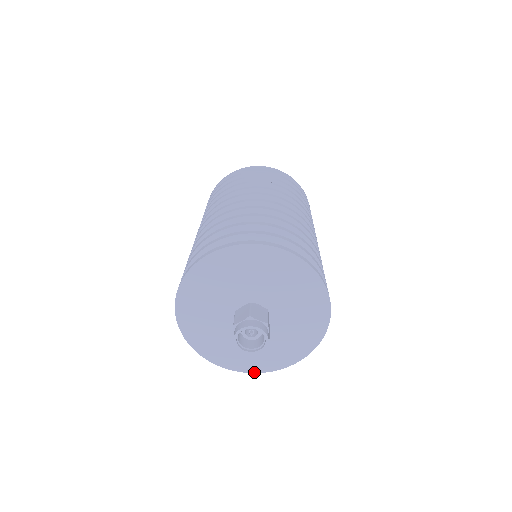
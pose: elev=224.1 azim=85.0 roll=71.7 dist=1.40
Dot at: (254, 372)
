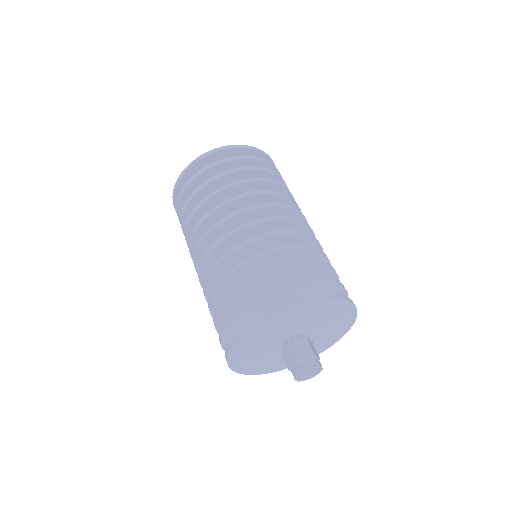
Dot at: (256, 374)
